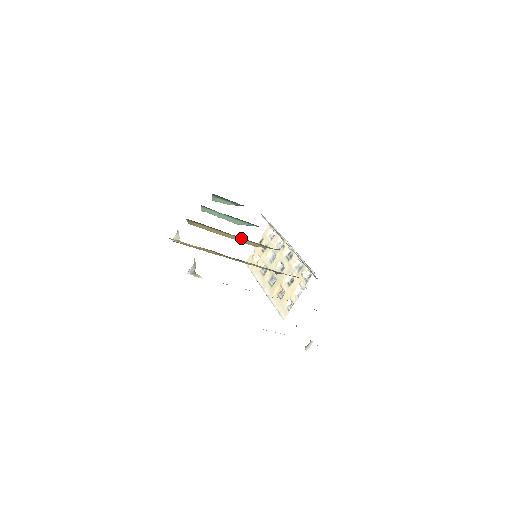
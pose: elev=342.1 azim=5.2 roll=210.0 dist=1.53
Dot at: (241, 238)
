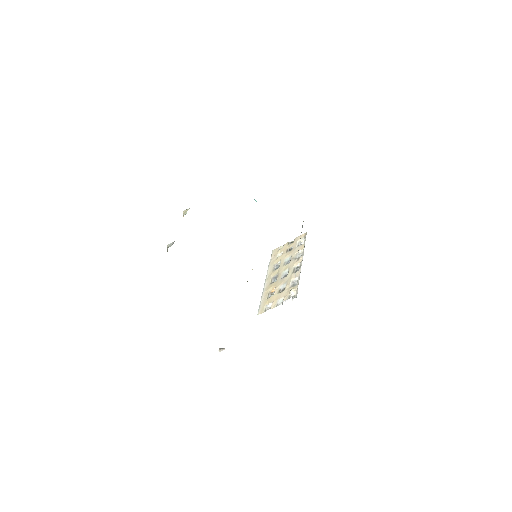
Dot at: occluded
